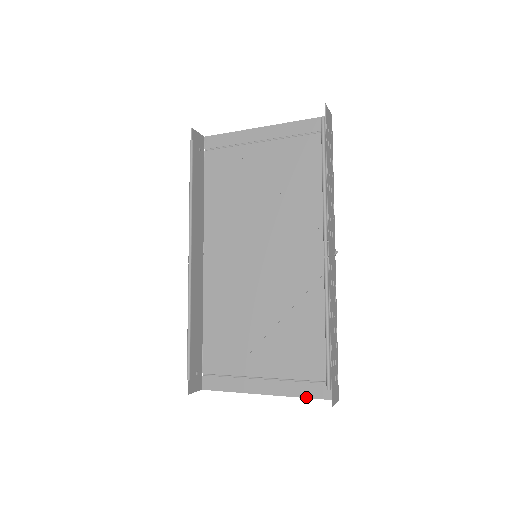
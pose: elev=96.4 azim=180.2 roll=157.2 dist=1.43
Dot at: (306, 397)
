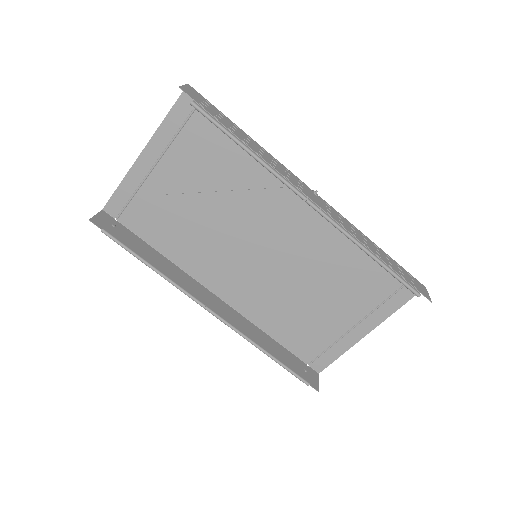
Dot at: (399, 308)
